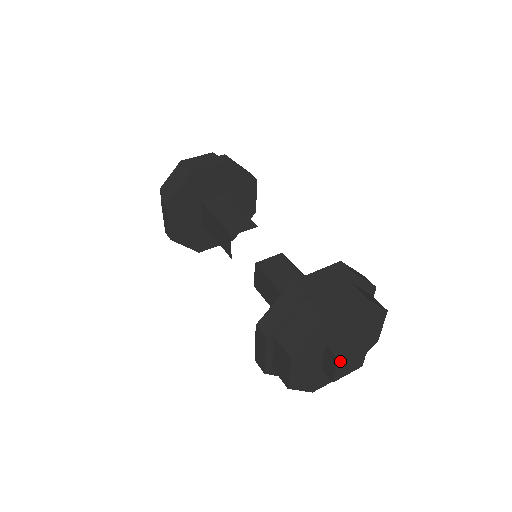
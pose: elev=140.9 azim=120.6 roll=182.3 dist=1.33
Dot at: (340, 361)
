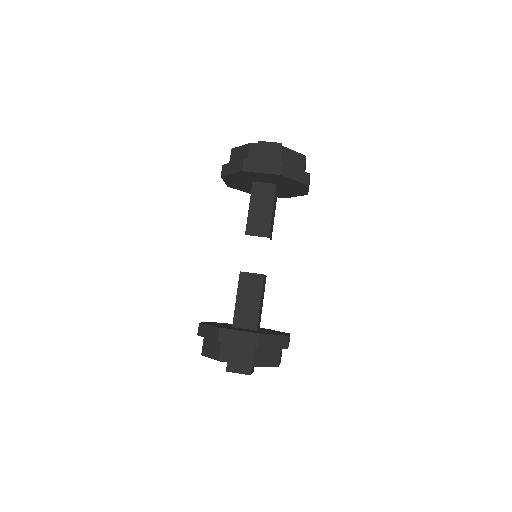
Dot at: (229, 371)
